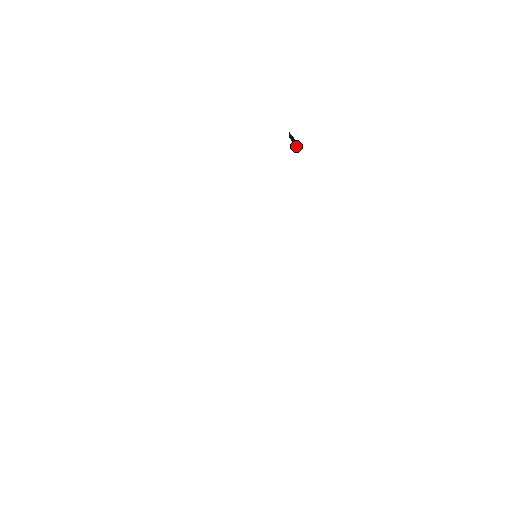
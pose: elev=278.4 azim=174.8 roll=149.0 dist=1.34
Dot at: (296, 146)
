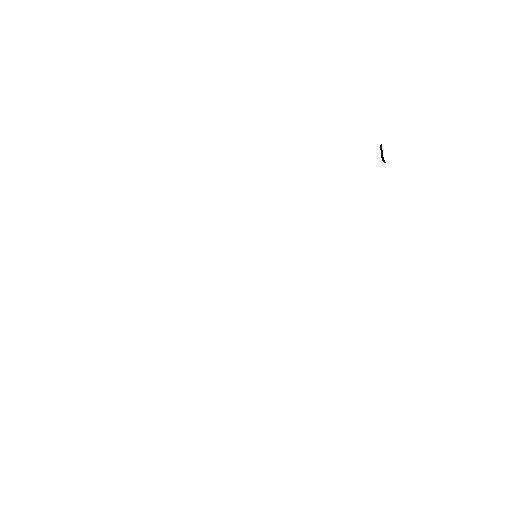
Dot at: (382, 158)
